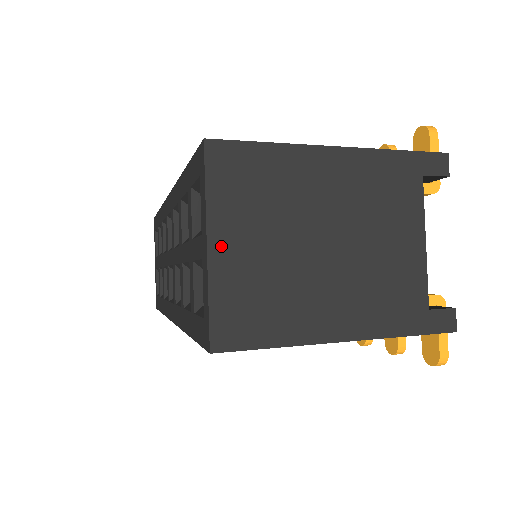
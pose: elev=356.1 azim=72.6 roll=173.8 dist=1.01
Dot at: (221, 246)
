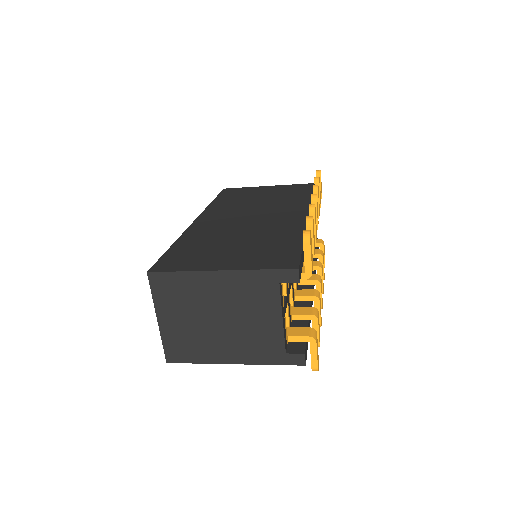
Dot at: (164, 320)
